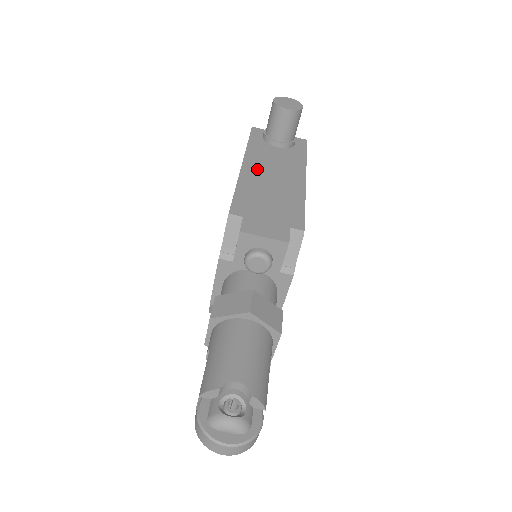
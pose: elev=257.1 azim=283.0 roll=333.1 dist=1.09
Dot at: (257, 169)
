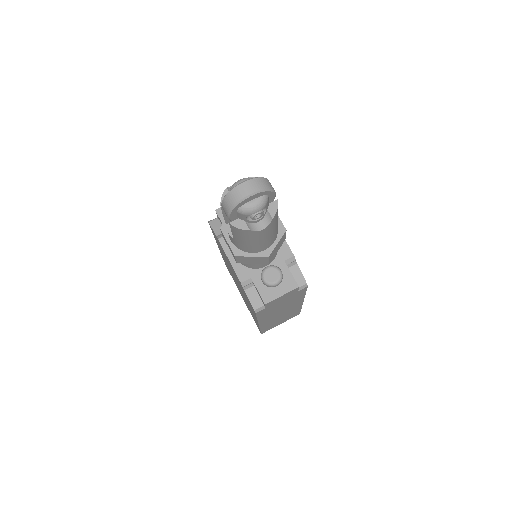
Dot at: occluded
